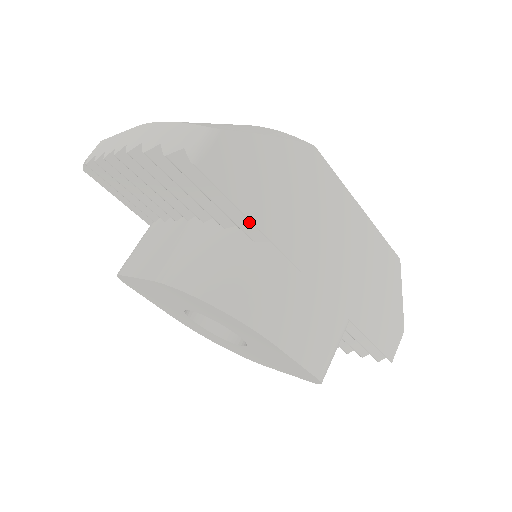
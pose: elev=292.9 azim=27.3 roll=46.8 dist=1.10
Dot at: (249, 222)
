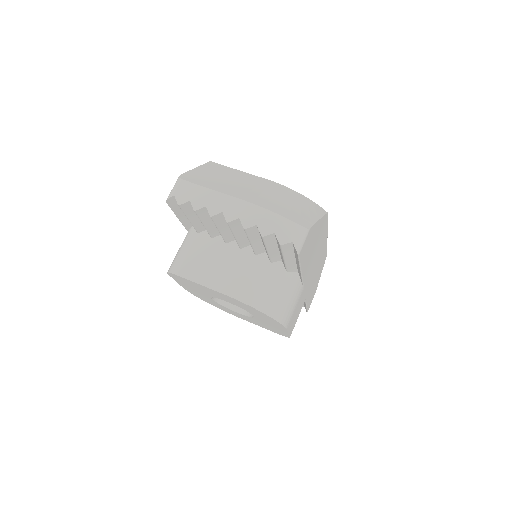
Dot at: (293, 265)
